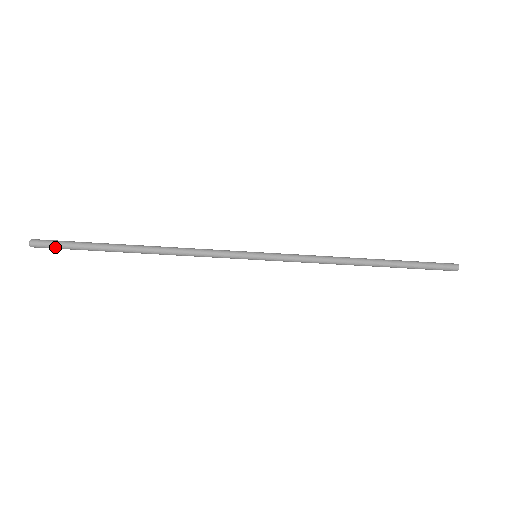
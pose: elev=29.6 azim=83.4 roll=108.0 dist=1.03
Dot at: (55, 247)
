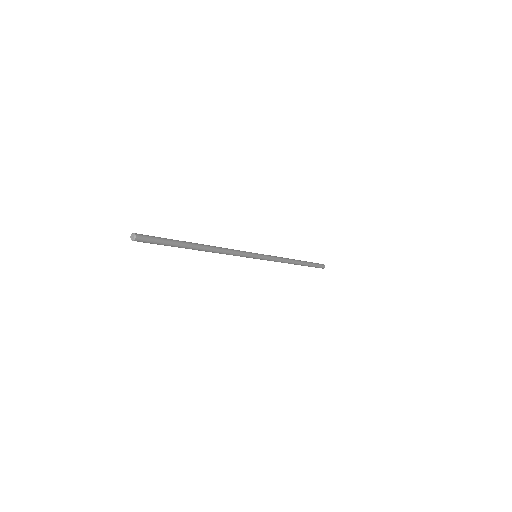
Dot at: occluded
